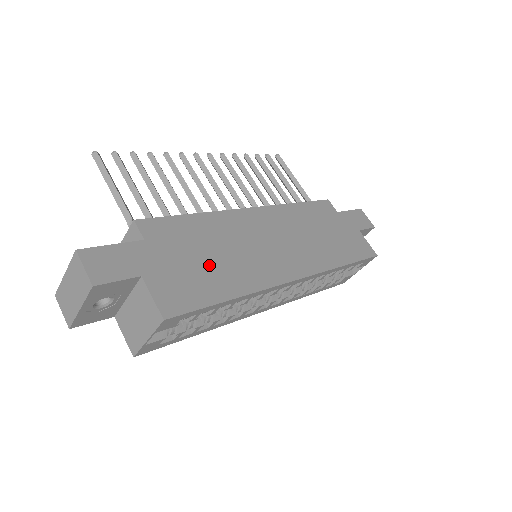
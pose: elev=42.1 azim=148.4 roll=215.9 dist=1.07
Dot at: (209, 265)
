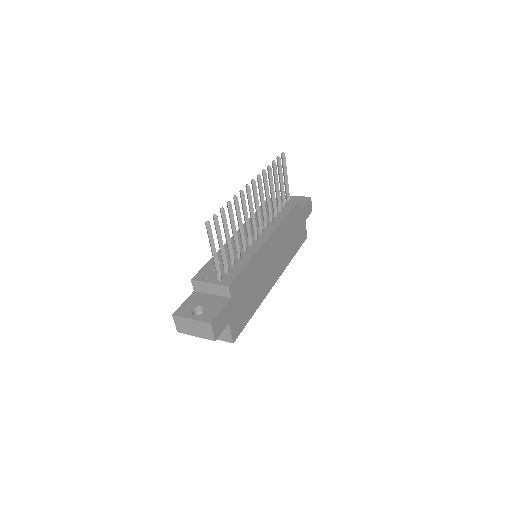
Dot at: (249, 298)
